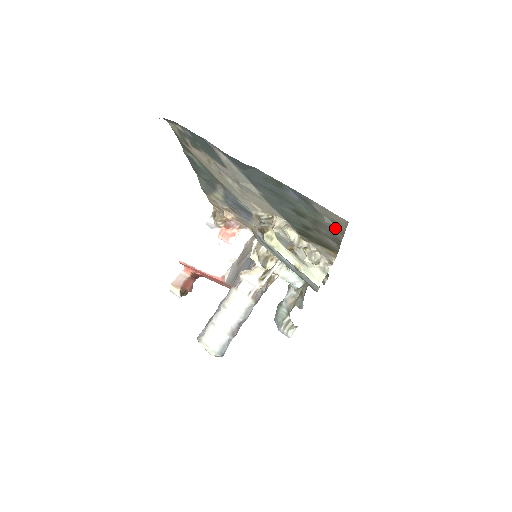
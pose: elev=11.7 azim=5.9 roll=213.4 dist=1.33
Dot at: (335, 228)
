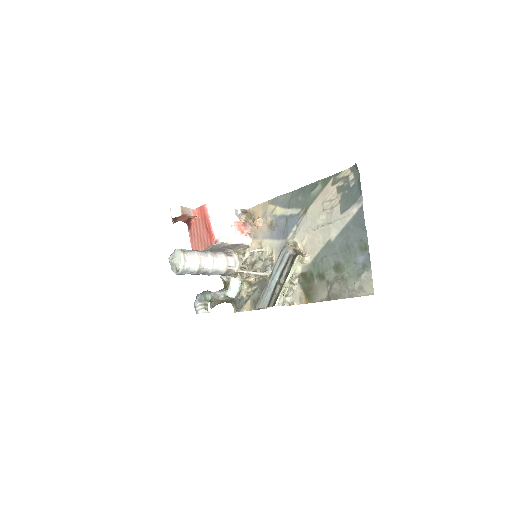
Dot at: (352, 291)
